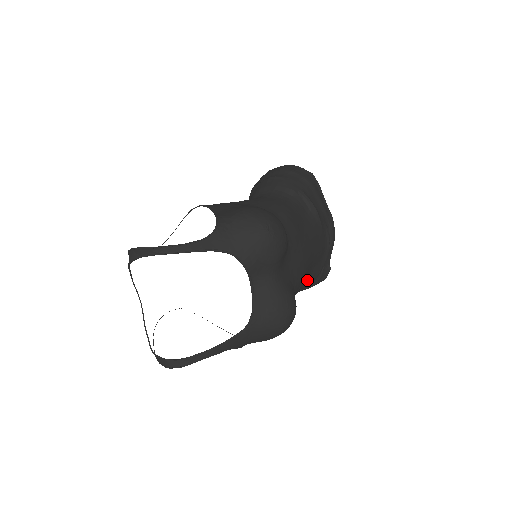
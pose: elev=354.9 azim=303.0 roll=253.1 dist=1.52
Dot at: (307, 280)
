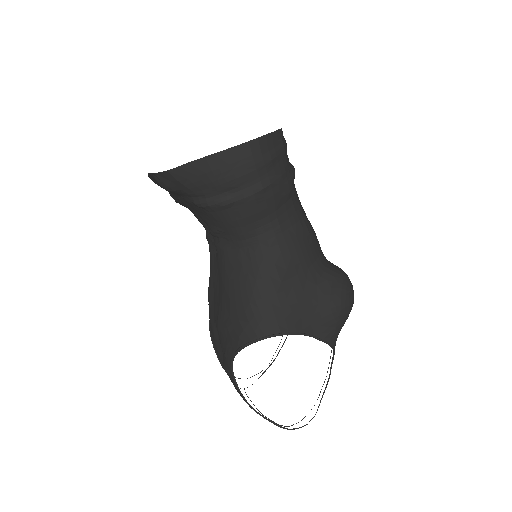
Dot at: occluded
